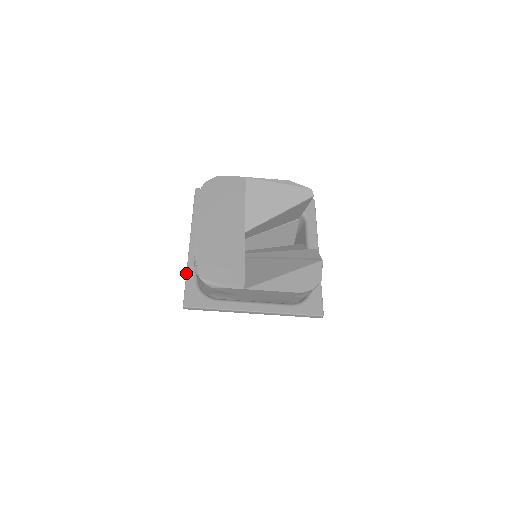
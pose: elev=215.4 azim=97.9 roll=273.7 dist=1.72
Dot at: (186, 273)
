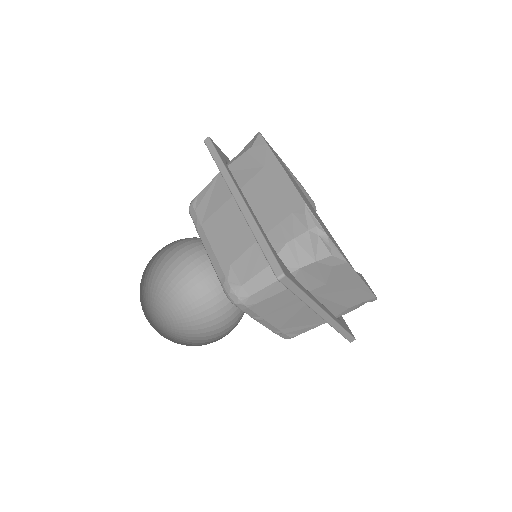
Dot at: (261, 231)
